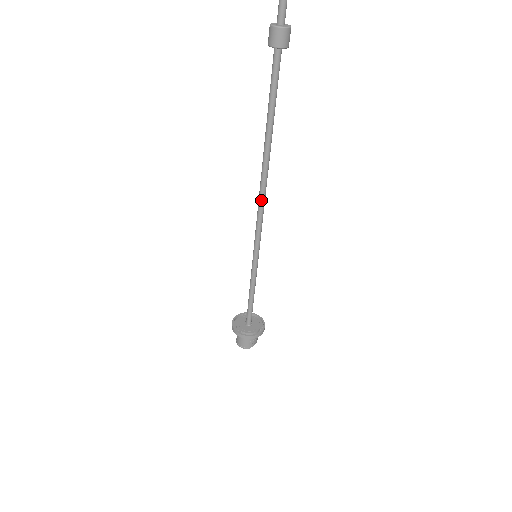
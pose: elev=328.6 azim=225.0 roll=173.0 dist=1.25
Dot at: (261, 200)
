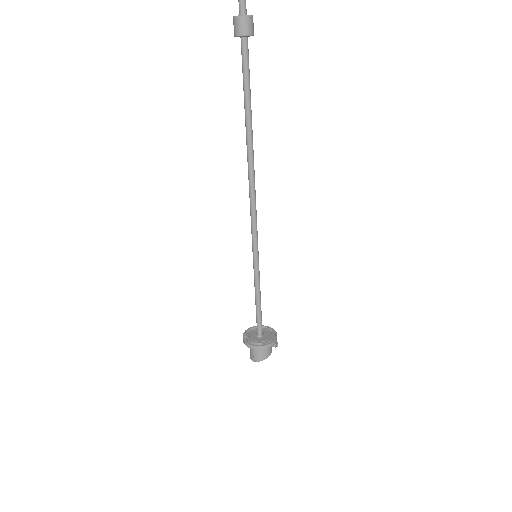
Dot at: (249, 193)
